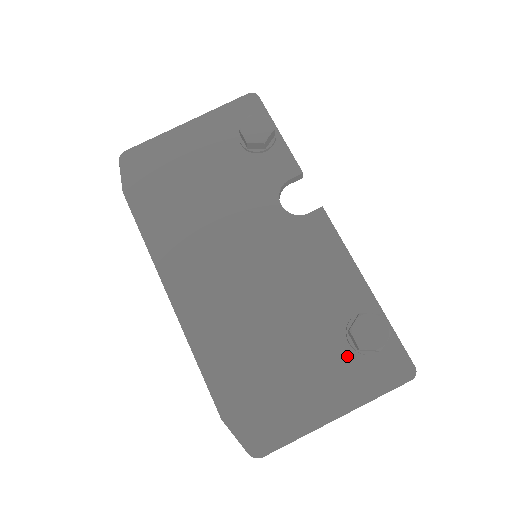
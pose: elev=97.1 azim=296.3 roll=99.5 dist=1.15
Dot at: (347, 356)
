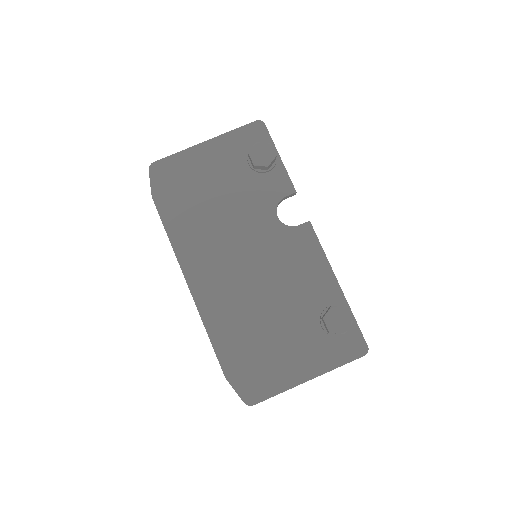
Dot at: (320, 336)
